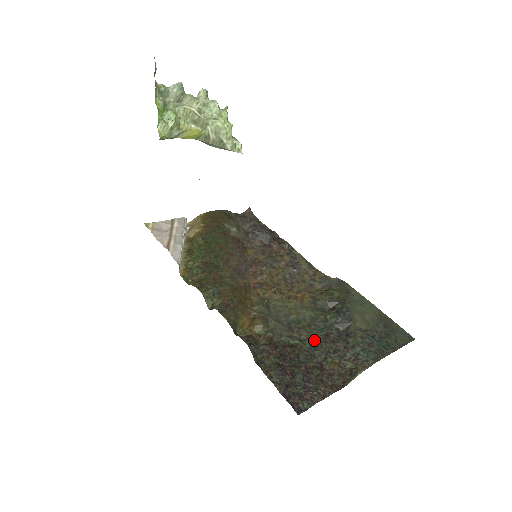
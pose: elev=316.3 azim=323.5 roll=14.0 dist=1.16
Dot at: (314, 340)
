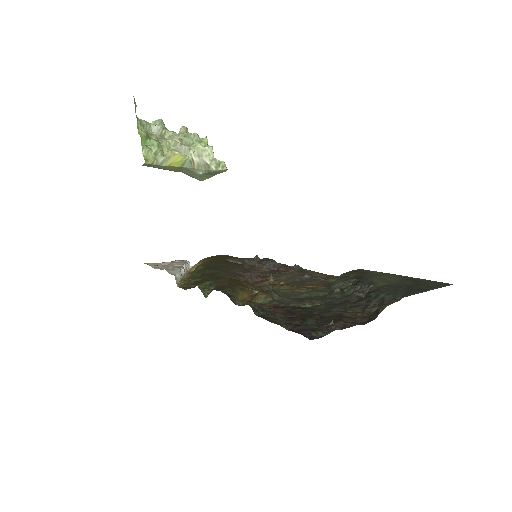
Dot at: (330, 304)
